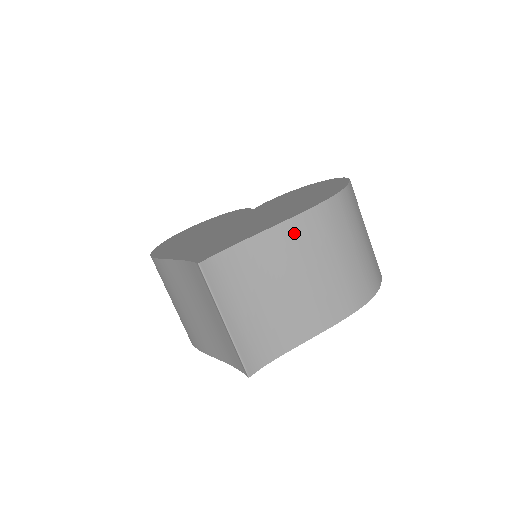
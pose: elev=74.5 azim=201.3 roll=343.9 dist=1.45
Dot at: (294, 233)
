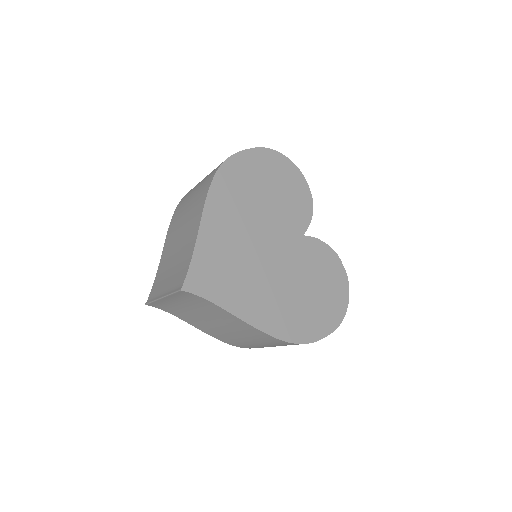
Dot at: (249, 329)
